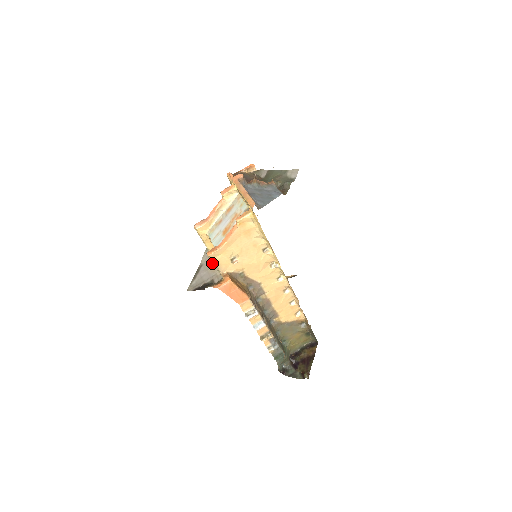
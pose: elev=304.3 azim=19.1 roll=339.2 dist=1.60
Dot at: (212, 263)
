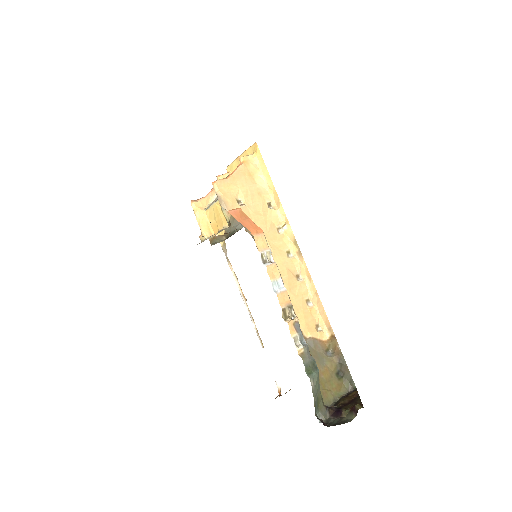
Dot at: occluded
